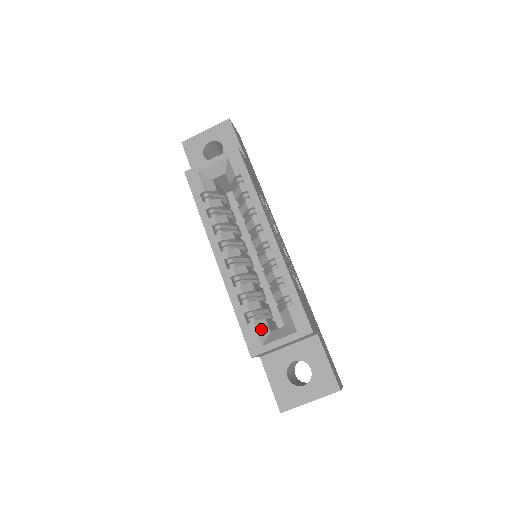
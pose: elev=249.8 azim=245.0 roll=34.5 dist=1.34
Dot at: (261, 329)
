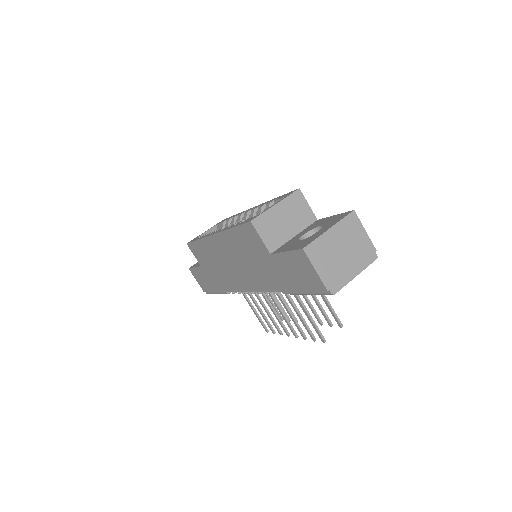
Dot at: occluded
